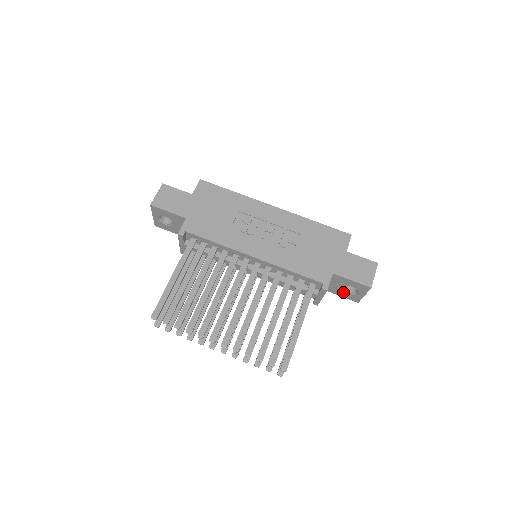
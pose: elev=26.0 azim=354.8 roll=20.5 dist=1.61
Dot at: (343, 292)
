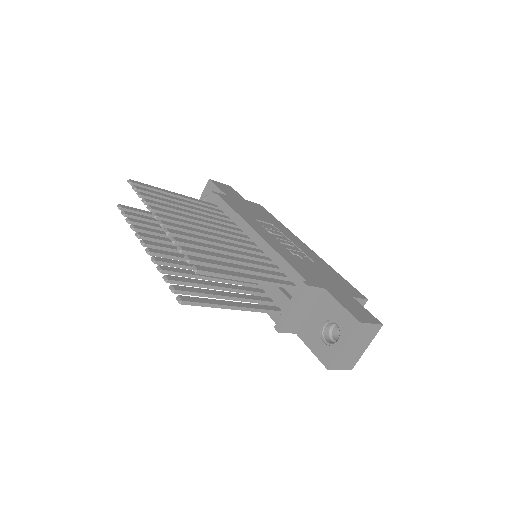
Dot at: (319, 339)
